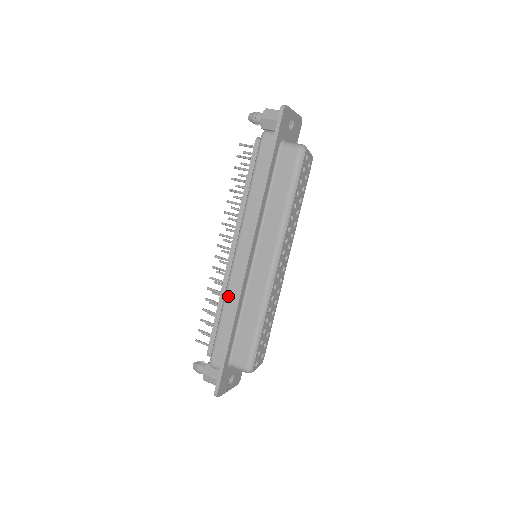
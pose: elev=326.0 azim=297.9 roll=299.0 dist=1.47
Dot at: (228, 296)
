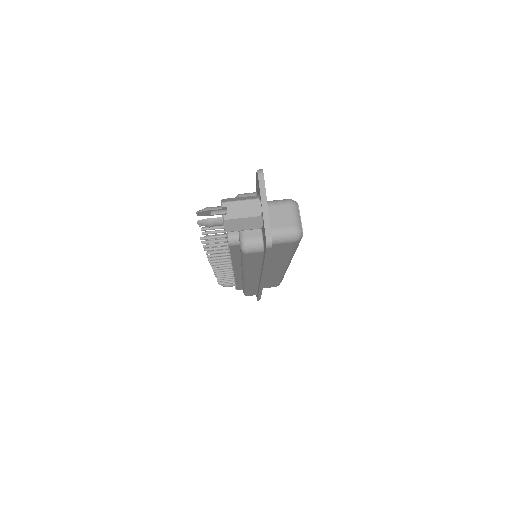
Dot at: (248, 287)
